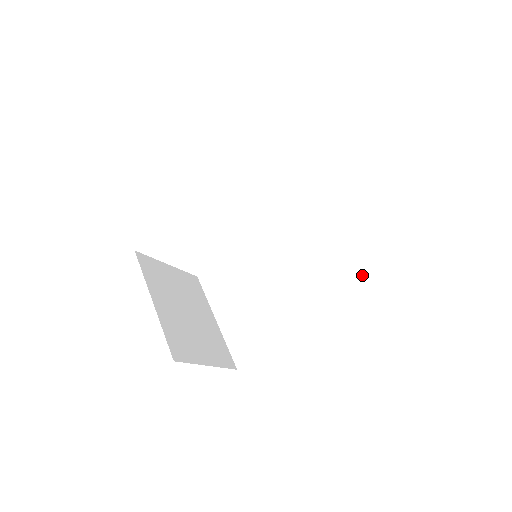
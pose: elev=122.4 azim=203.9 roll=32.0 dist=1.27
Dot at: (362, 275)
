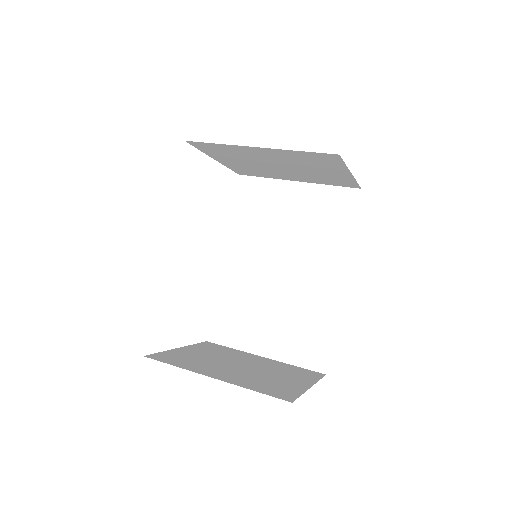
Dot at: (348, 196)
